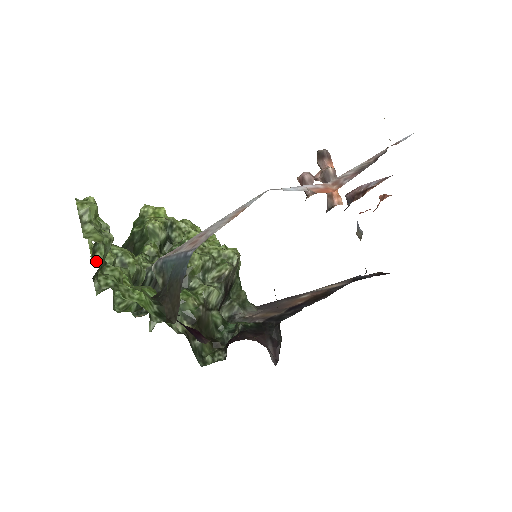
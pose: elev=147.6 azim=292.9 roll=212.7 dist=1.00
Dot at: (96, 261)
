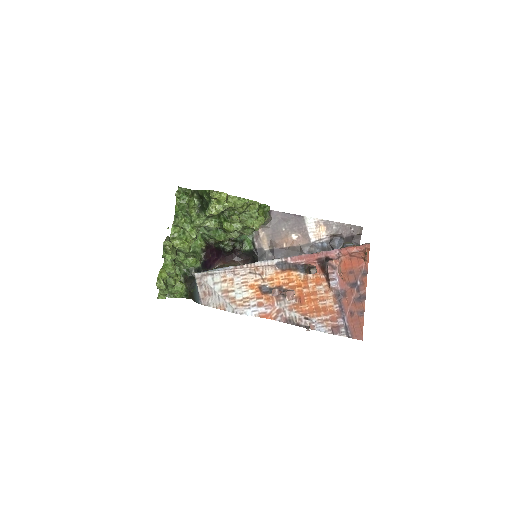
Dot at: occluded
